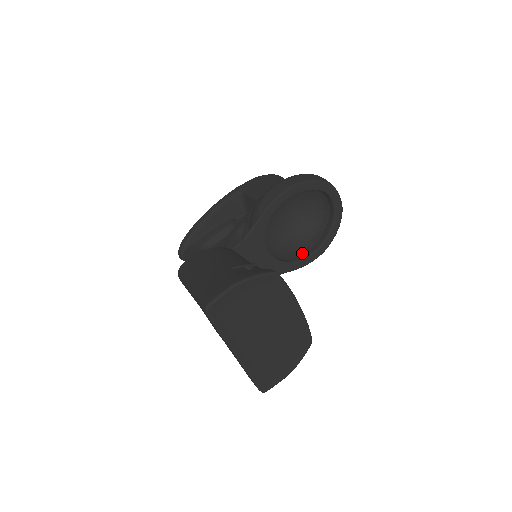
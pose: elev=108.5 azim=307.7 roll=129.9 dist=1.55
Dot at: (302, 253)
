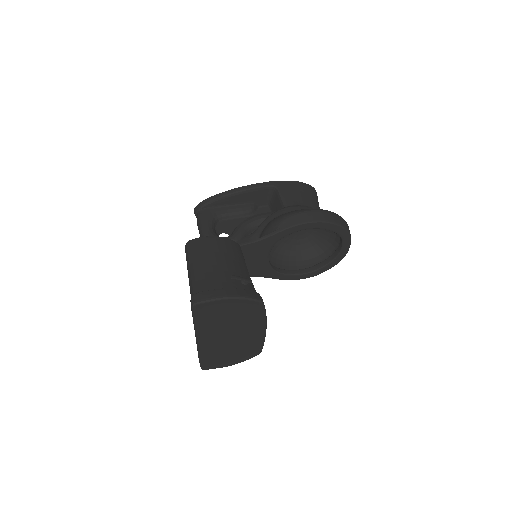
Dot at: (294, 268)
